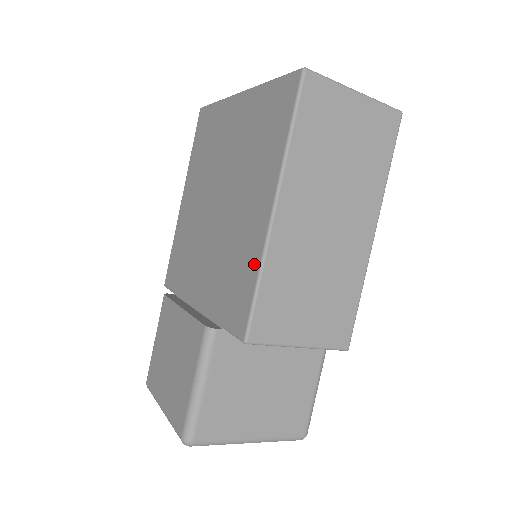
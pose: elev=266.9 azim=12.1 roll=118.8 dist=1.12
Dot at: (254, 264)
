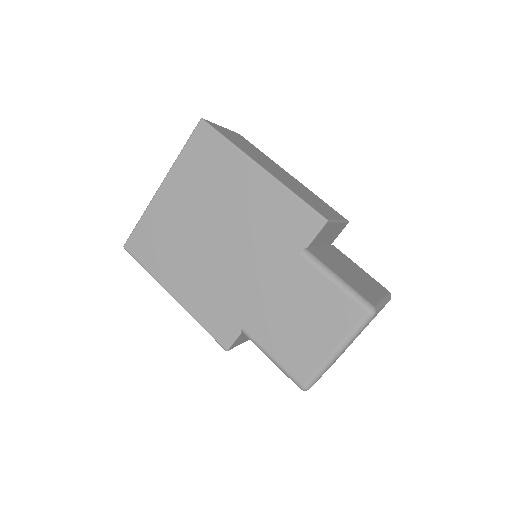
Dot at: (283, 196)
